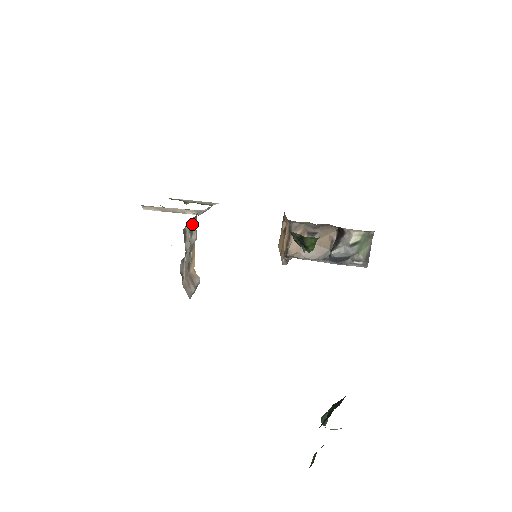
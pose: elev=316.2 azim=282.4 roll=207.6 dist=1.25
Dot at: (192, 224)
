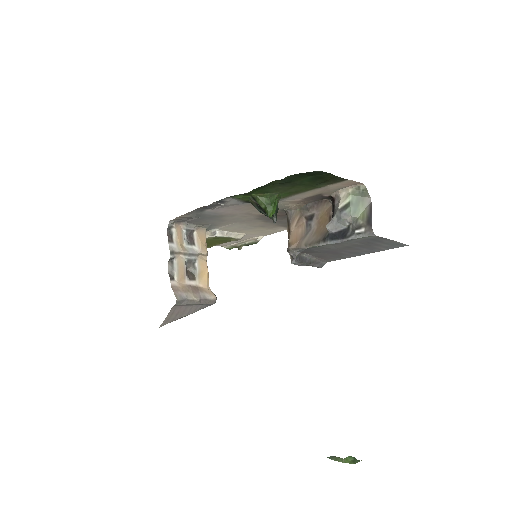
Dot at: (193, 235)
